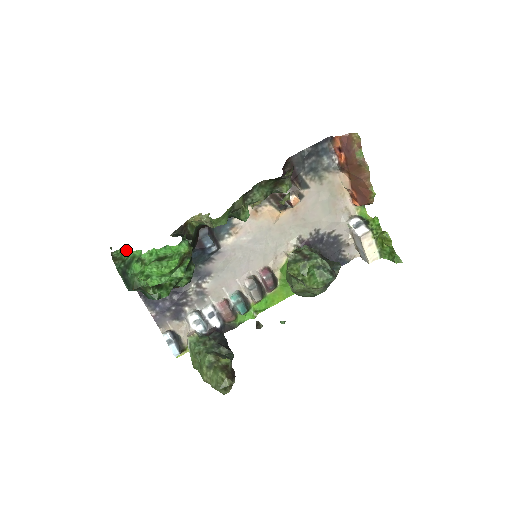
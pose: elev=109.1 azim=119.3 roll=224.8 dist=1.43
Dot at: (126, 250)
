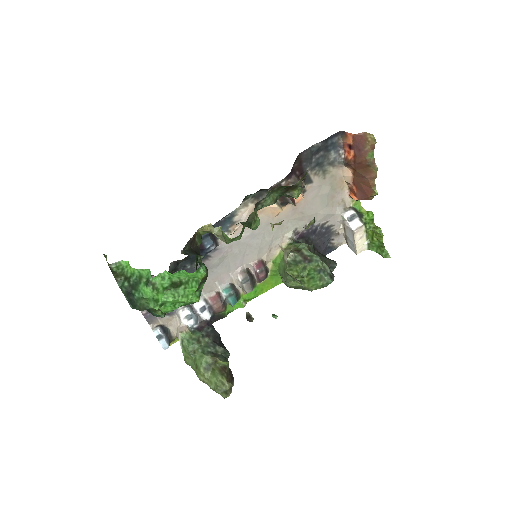
Dot at: (127, 264)
